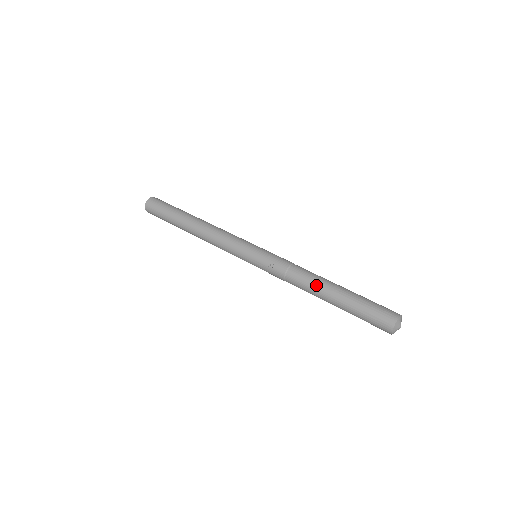
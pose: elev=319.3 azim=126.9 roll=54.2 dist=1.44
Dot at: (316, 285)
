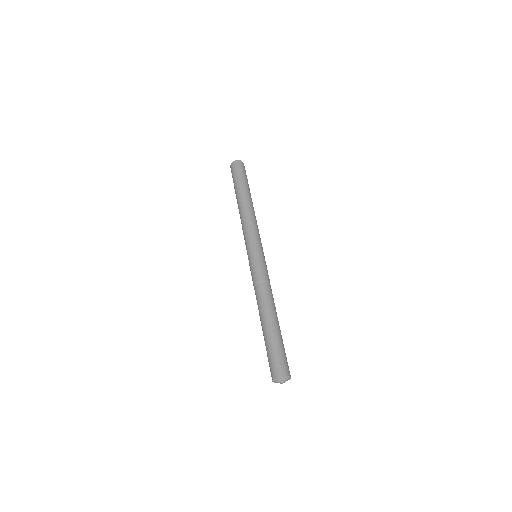
Dot at: (259, 311)
